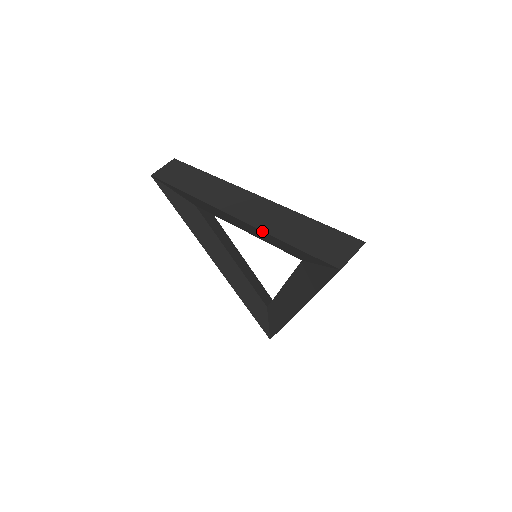
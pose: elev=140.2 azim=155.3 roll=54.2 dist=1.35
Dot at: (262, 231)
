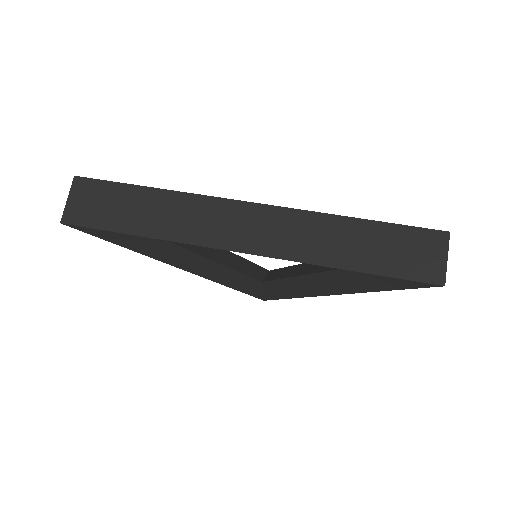
Dot at: (307, 263)
